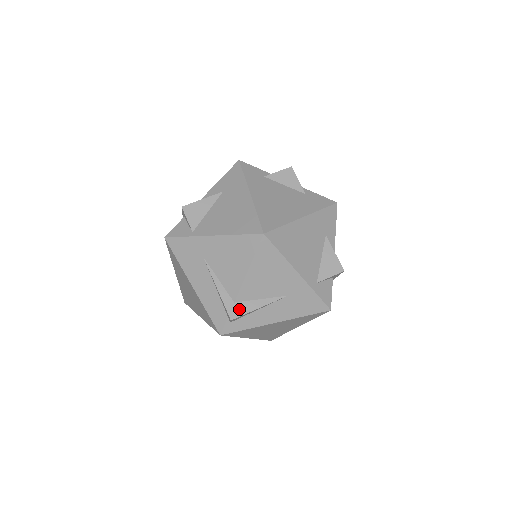
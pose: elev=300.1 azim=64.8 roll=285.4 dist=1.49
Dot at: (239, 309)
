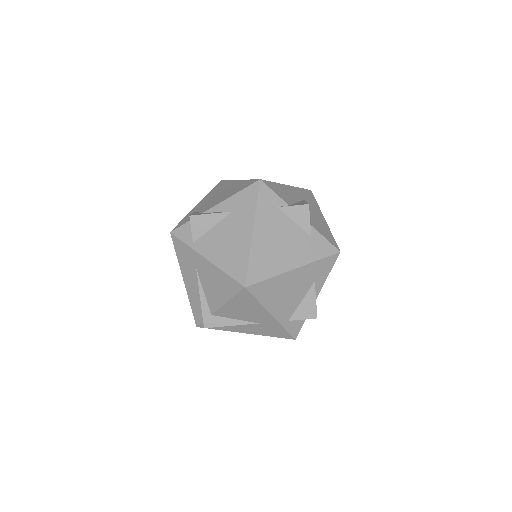
Dot at: (214, 321)
